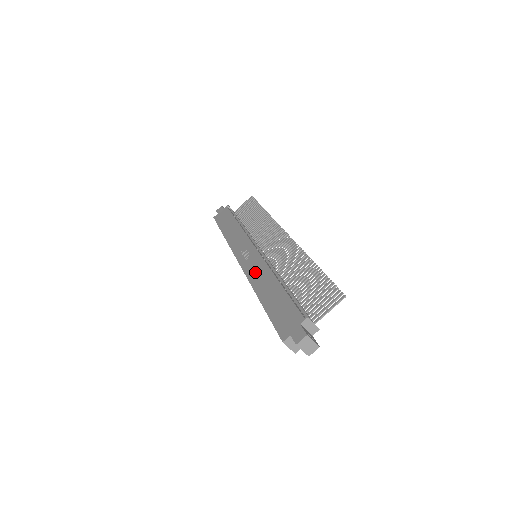
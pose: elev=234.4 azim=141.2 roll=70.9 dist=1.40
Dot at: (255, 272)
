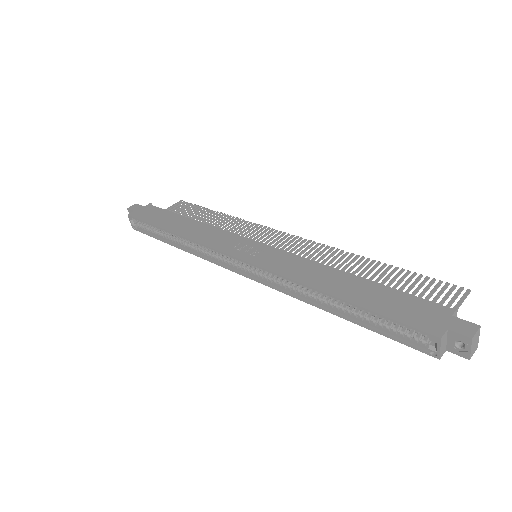
Dot at: (291, 267)
